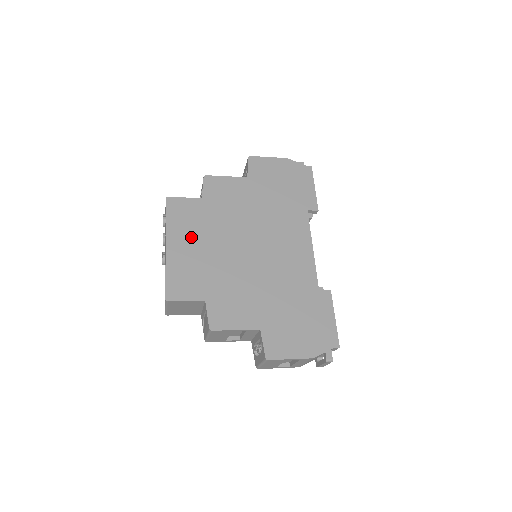
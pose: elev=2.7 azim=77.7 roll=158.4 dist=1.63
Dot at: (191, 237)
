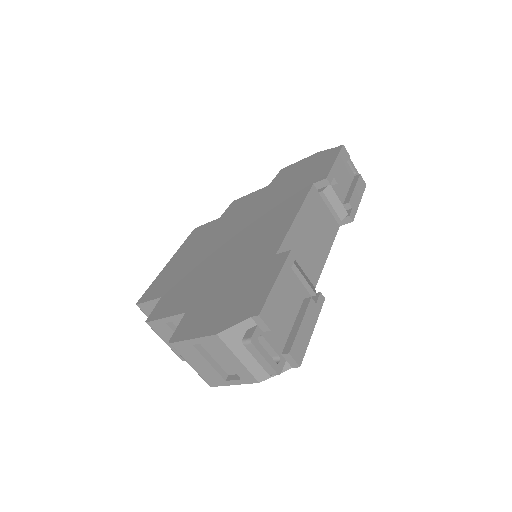
Dot at: (190, 250)
